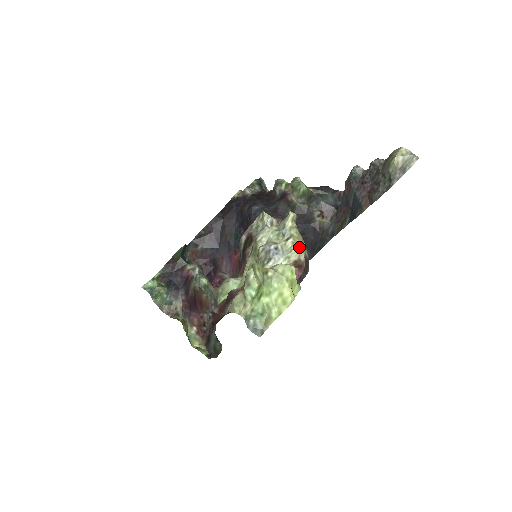
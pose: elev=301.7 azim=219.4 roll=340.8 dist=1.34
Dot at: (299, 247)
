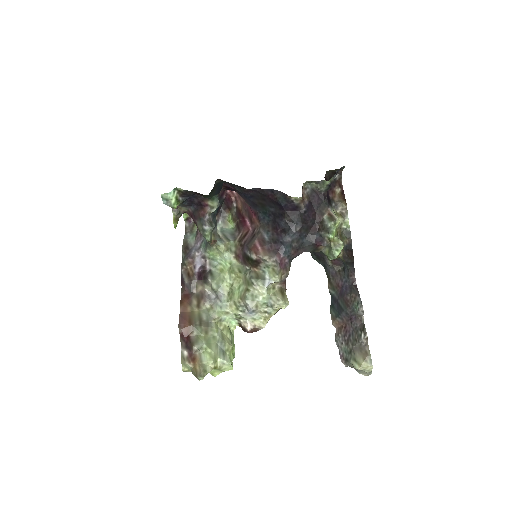
Dot at: (265, 325)
